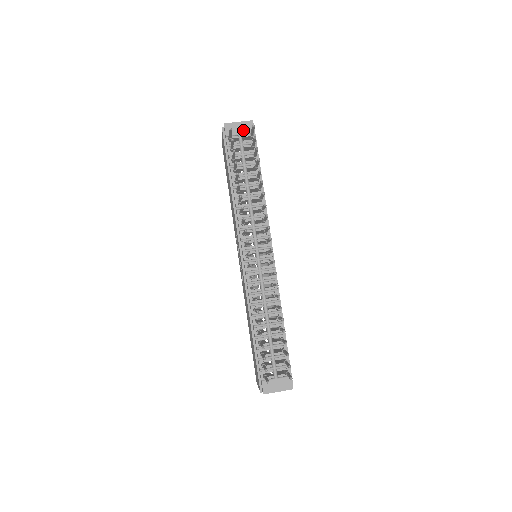
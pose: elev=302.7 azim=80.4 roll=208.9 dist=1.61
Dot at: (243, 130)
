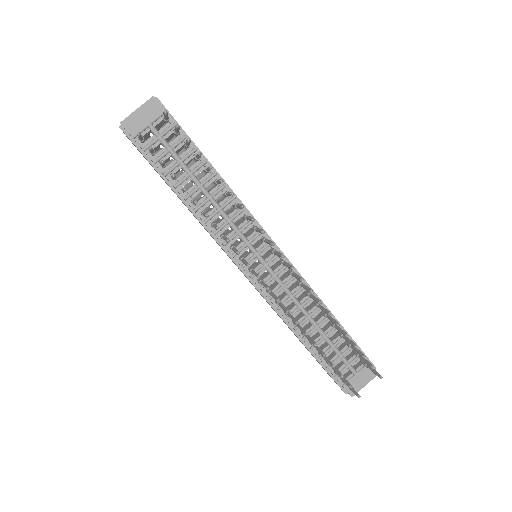
Dot at: (150, 117)
